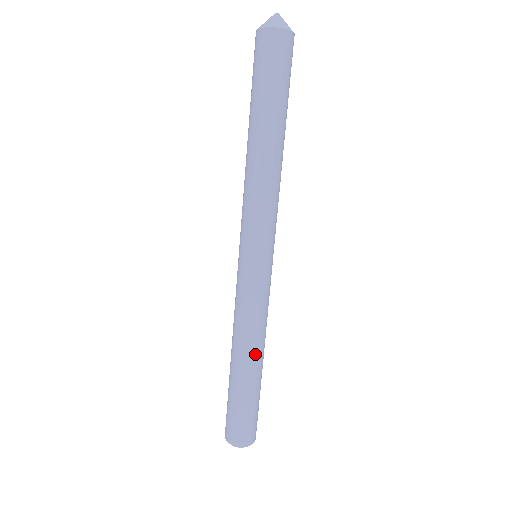
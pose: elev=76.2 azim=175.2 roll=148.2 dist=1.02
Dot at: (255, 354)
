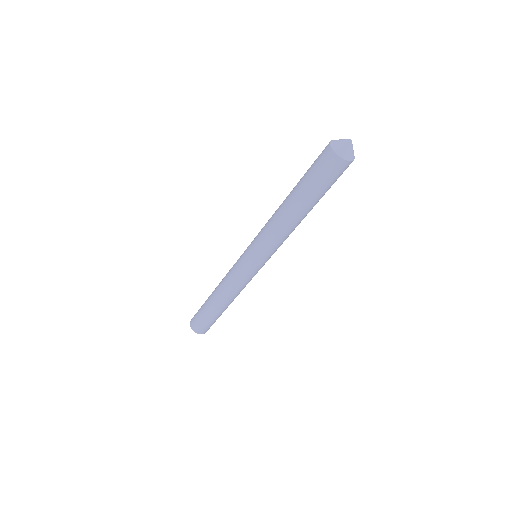
Dot at: (221, 299)
